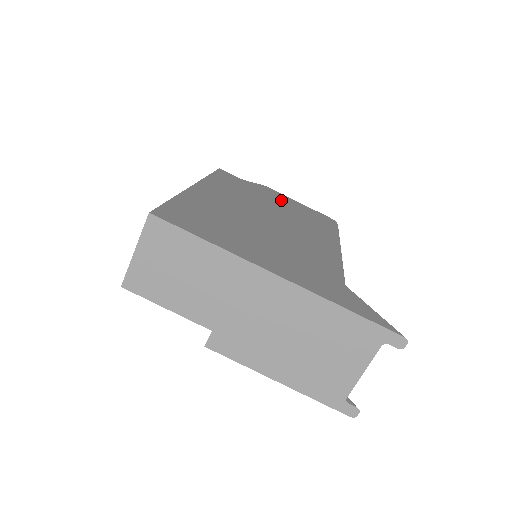
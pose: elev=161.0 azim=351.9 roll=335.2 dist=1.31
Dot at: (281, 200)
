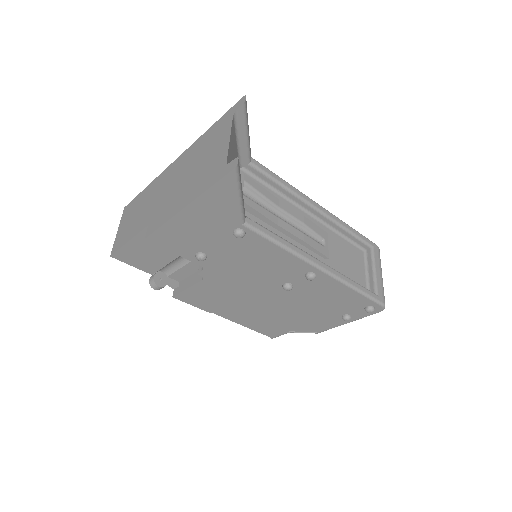
Dot at: occluded
